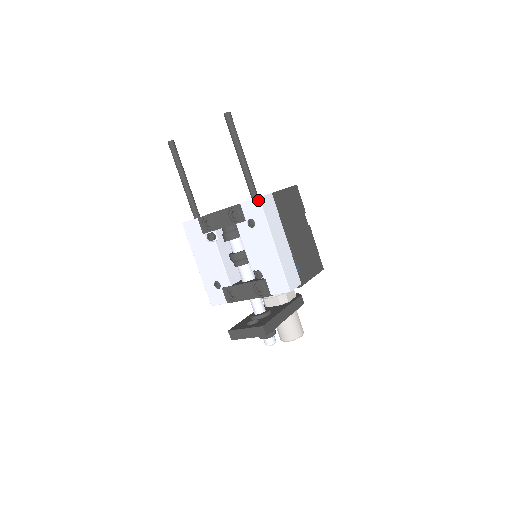
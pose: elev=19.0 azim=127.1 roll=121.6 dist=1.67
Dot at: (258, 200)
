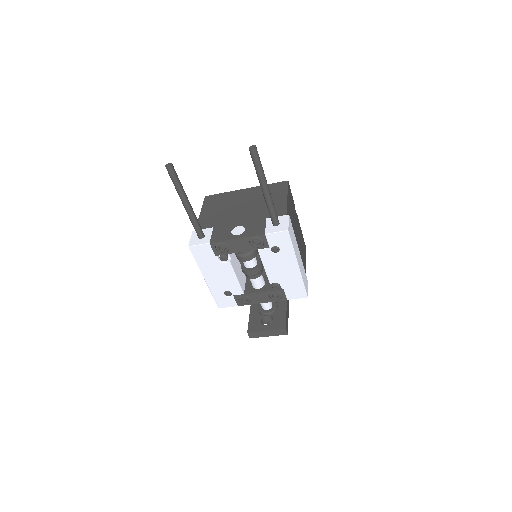
Dot at: (287, 233)
